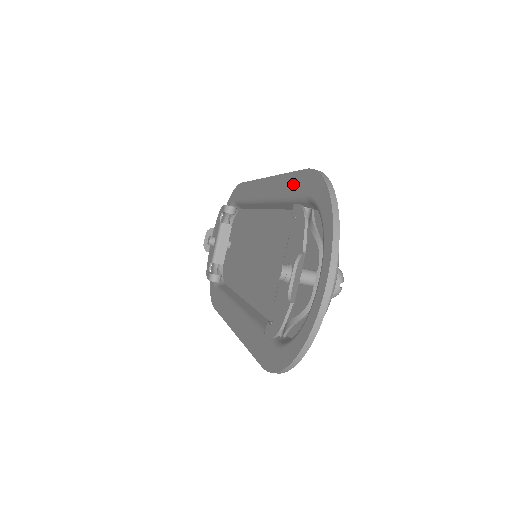
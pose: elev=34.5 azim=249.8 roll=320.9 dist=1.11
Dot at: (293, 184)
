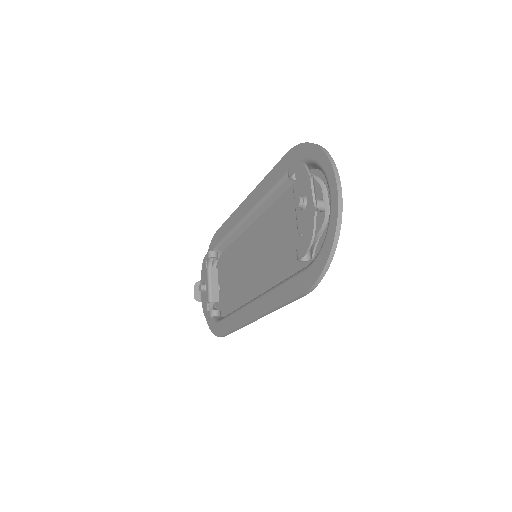
Dot at: (277, 172)
